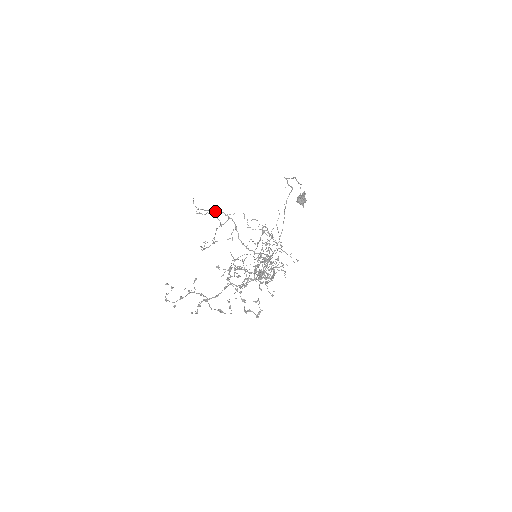
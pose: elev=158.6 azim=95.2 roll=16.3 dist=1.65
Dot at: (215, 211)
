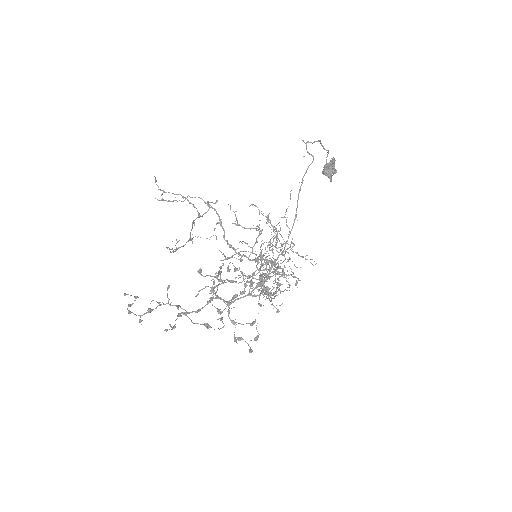
Dot at: (189, 196)
